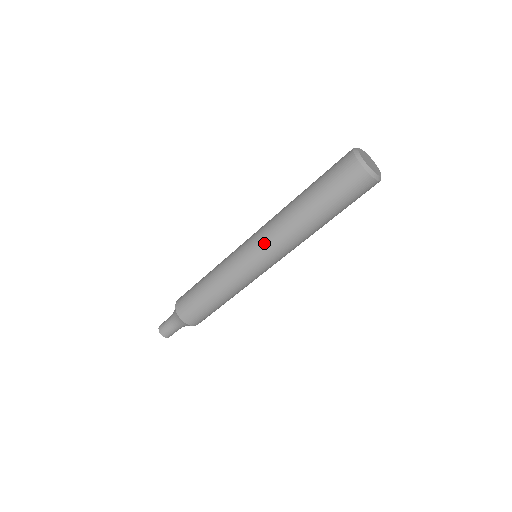
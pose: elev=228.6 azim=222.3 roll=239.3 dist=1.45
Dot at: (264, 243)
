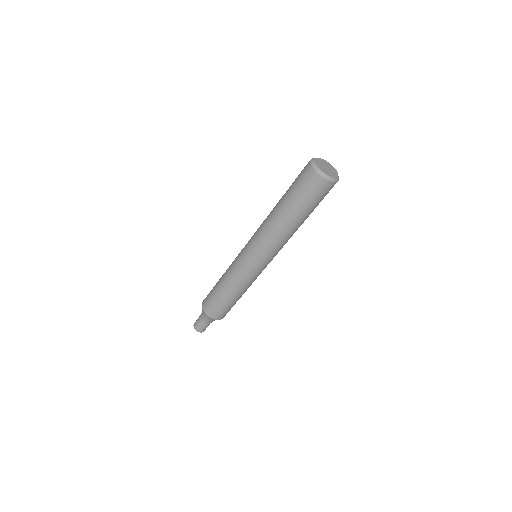
Dot at: (256, 244)
